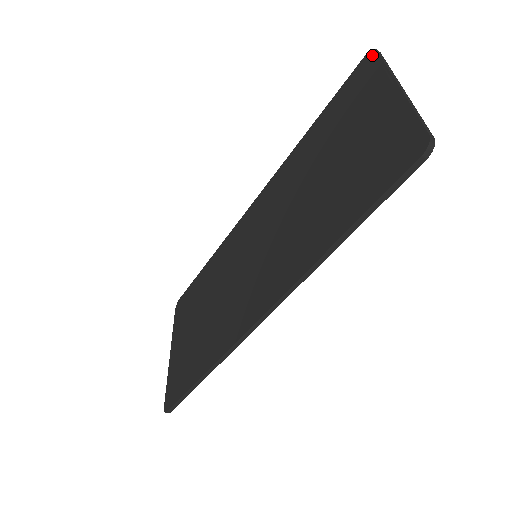
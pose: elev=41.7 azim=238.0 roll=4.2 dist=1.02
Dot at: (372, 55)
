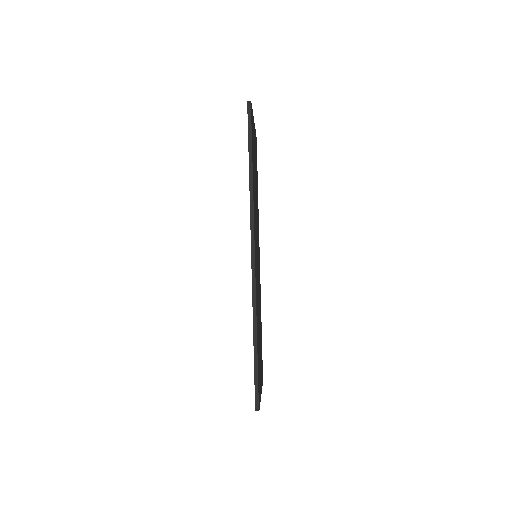
Dot at: occluded
